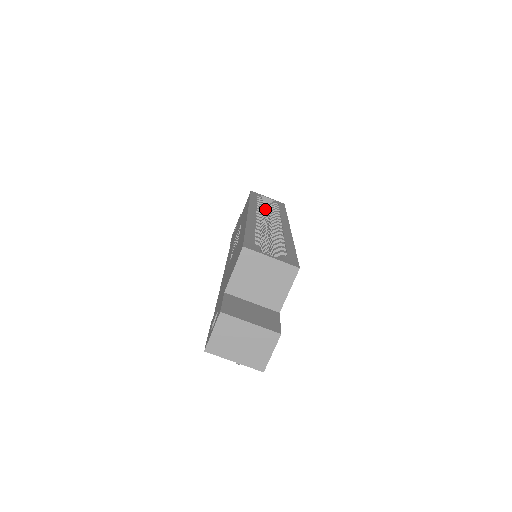
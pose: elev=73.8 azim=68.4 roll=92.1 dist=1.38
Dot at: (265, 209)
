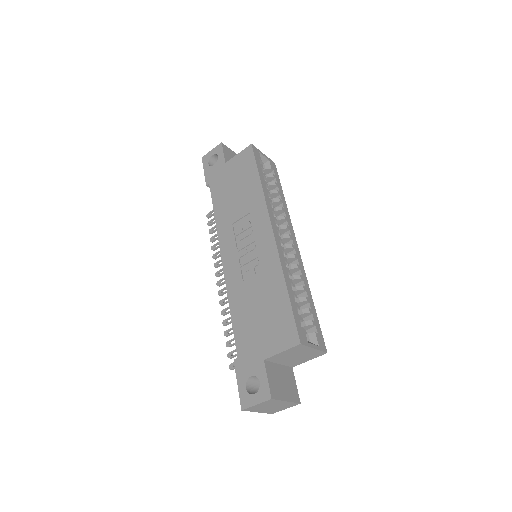
Dot at: occluded
